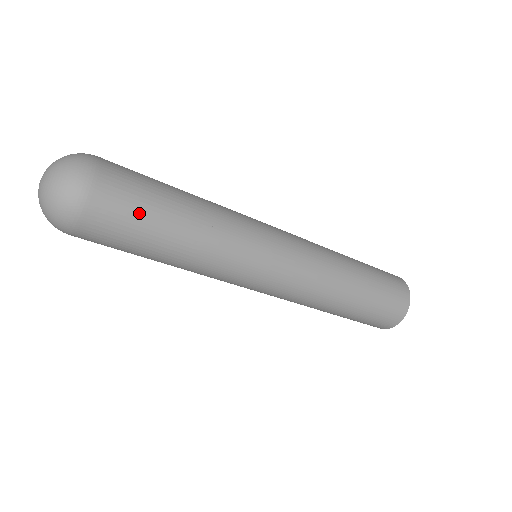
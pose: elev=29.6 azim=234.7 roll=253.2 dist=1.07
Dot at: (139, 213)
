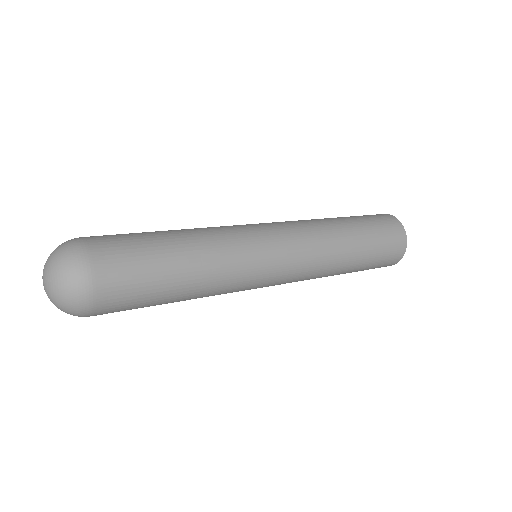
Dot at: (141, 267)
